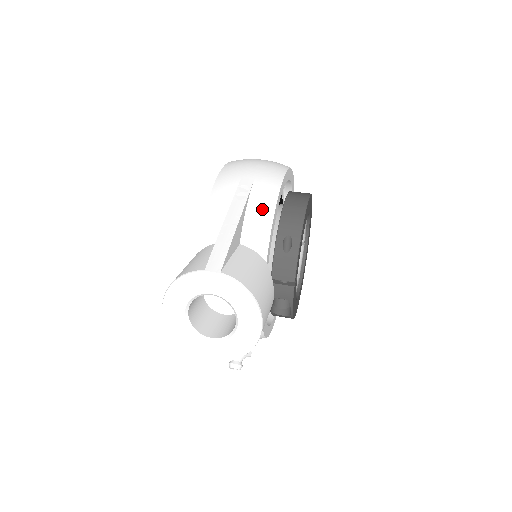
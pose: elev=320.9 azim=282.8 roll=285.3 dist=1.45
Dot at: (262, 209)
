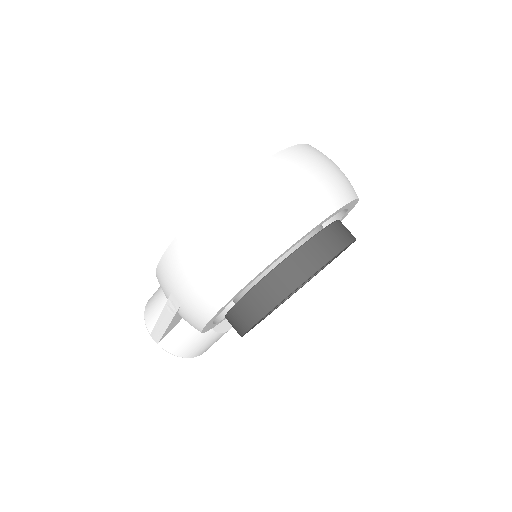
Dot at: occluded
